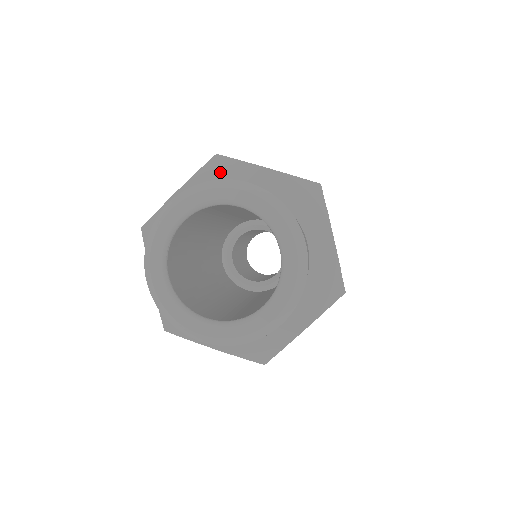
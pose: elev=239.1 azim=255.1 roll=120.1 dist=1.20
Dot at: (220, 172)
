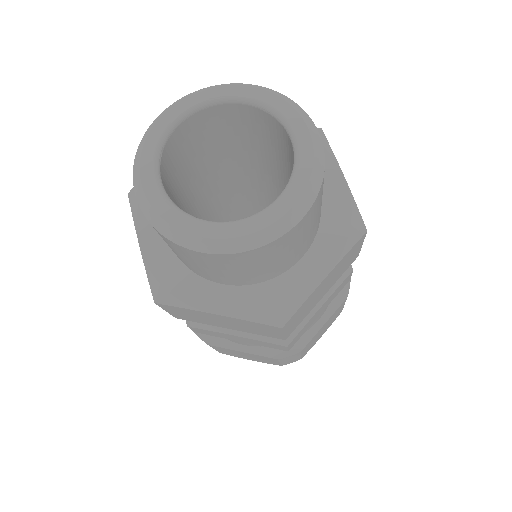
Dot at: occluded
